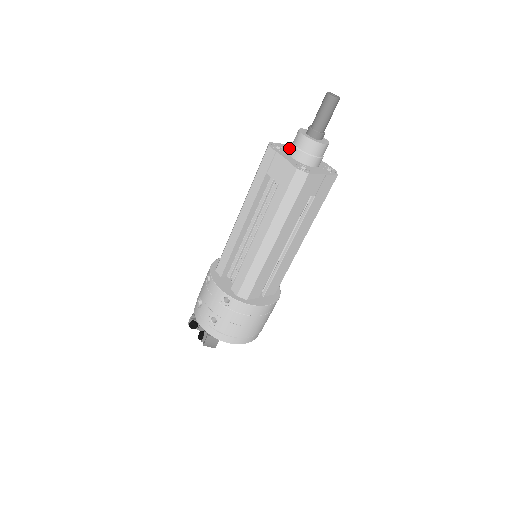
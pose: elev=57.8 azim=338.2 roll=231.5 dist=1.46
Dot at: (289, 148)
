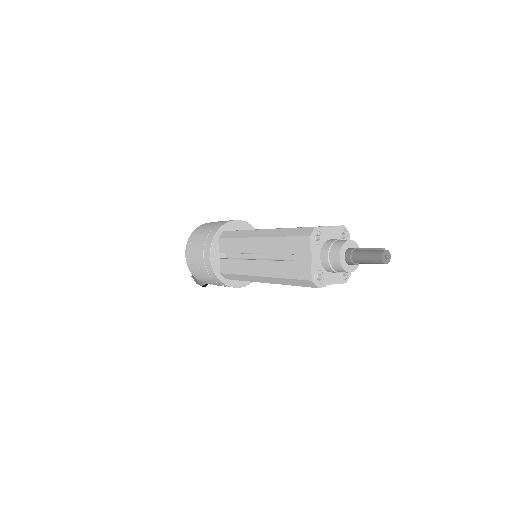
Dot at: (328, 270)
